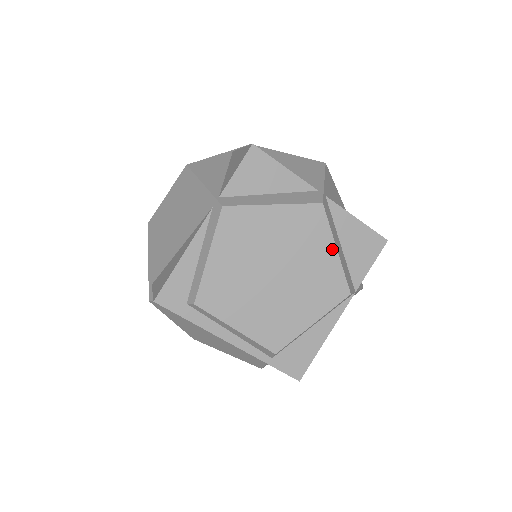
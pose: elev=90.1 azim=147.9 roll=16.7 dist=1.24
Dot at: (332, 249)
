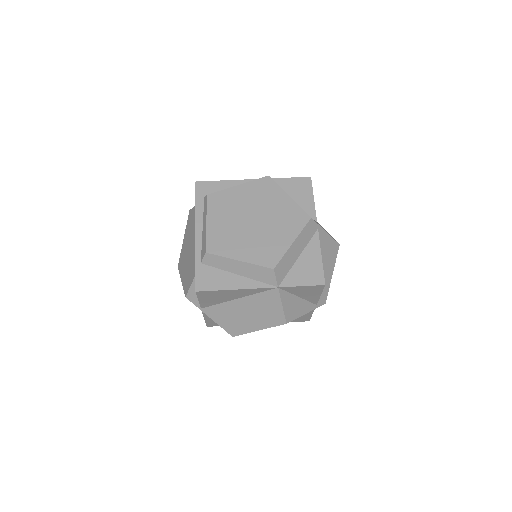
Dot at: (291, 240)
